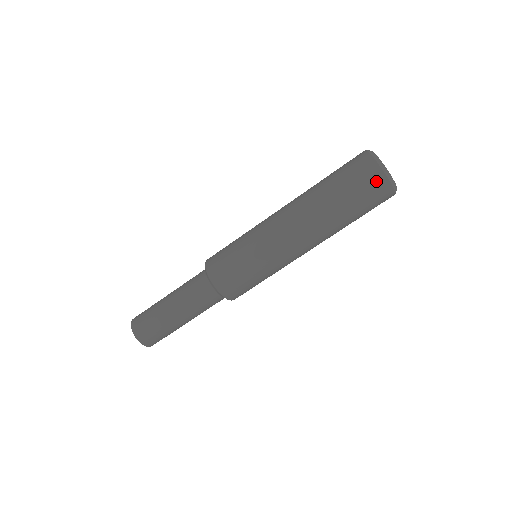
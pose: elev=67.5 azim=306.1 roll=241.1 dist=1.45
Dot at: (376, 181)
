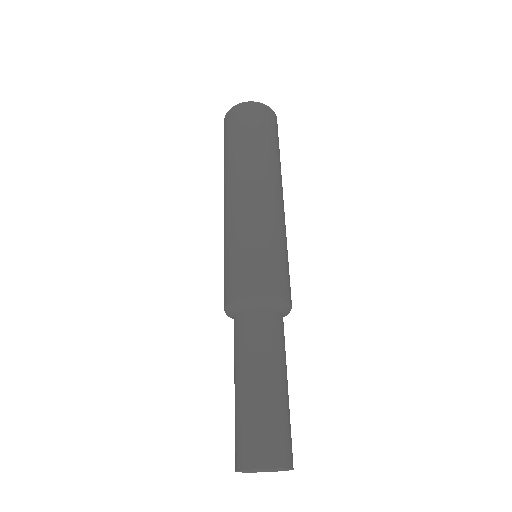
Dot at: (269, 114)
